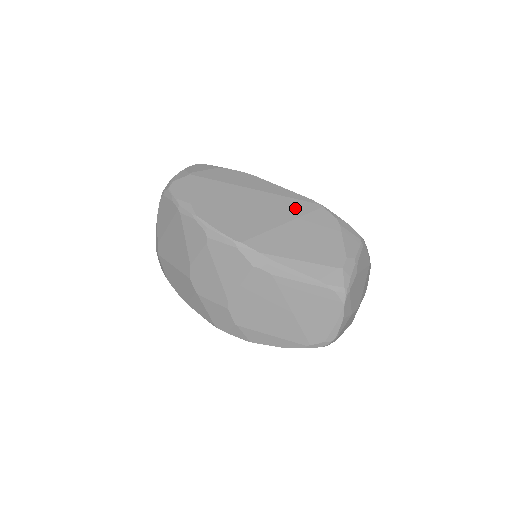
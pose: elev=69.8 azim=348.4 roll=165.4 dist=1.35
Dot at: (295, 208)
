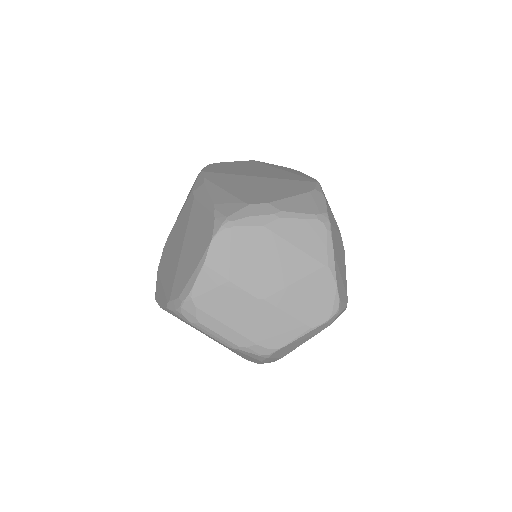
Dot at: (289, 177)
